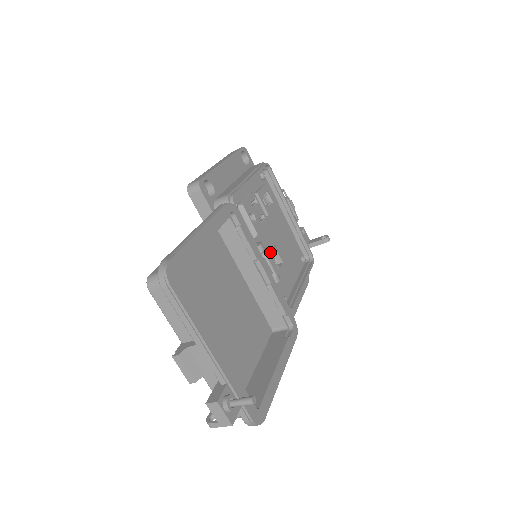
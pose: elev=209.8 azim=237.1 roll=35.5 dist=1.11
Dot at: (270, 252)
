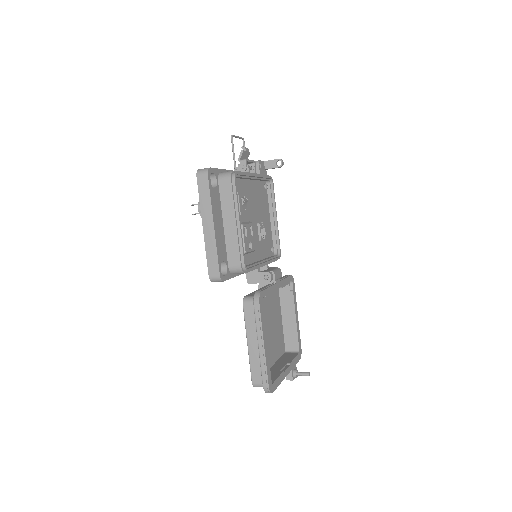
Dot at: (259, 237)
